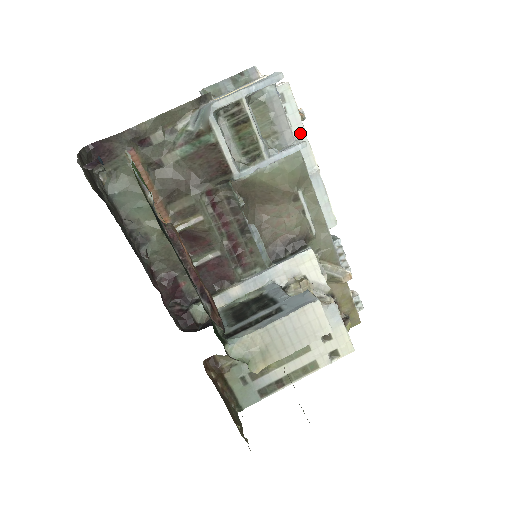
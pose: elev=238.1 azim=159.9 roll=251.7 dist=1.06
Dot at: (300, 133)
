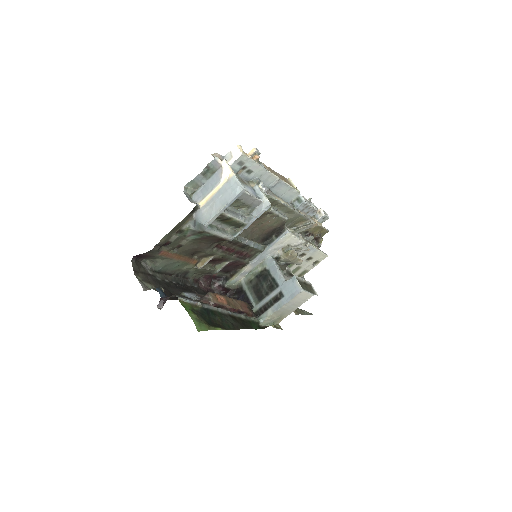
Dot at: (260, 171)
